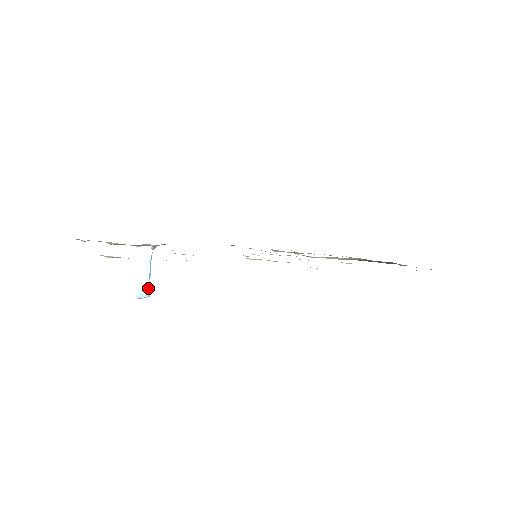
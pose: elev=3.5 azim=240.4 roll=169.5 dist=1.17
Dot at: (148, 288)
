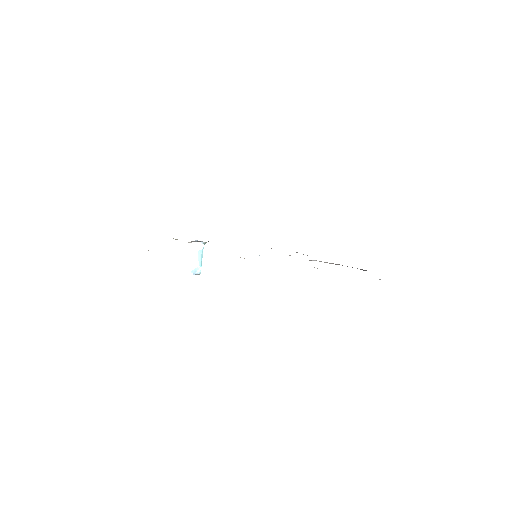
Dot at: occluded
